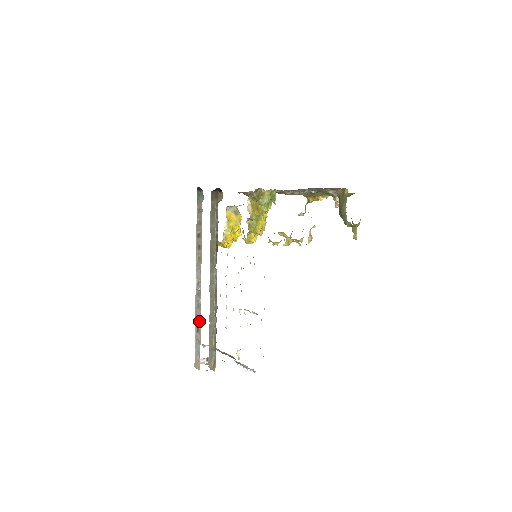
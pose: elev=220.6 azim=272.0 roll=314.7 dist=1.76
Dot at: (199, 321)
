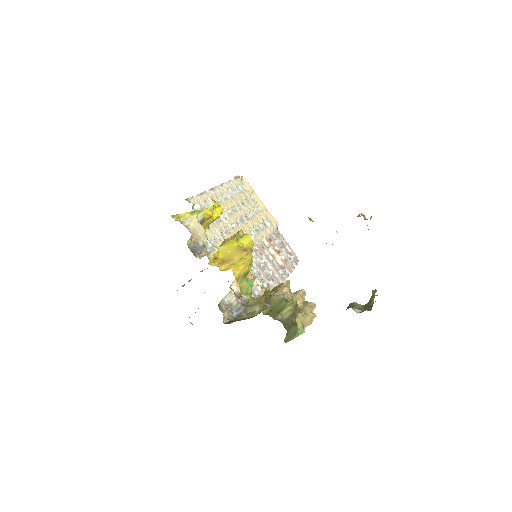
Dot at: occluded
